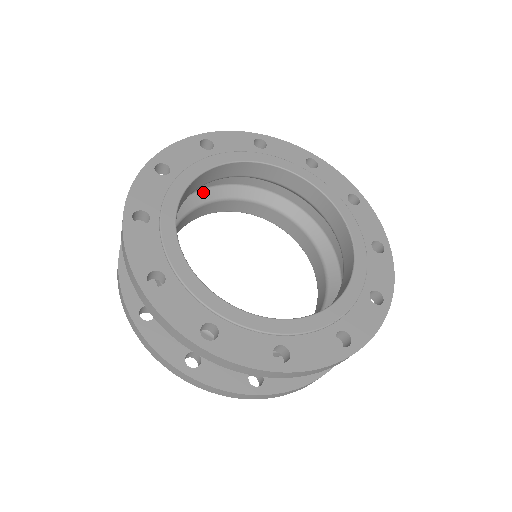
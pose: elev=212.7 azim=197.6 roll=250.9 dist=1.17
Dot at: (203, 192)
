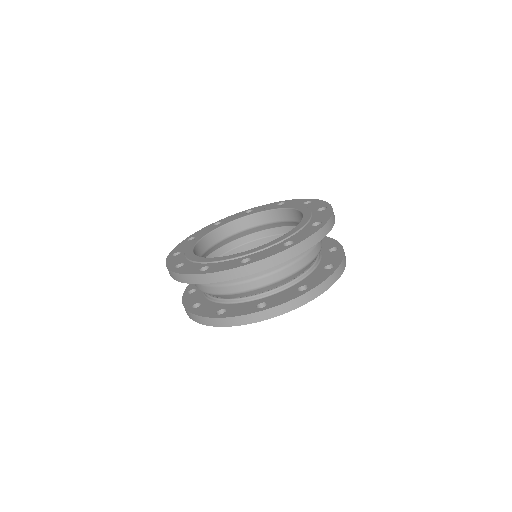
Dot at: (256, 242)
